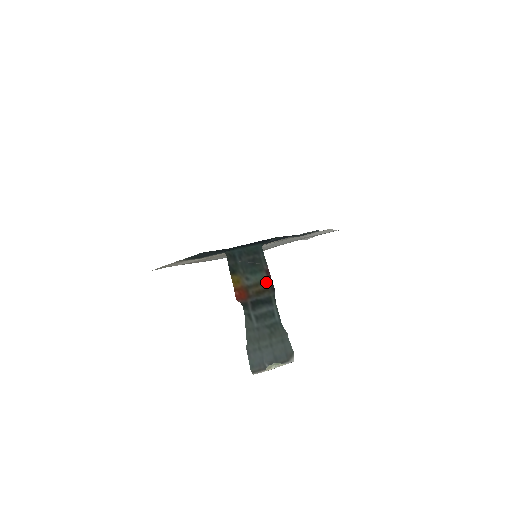
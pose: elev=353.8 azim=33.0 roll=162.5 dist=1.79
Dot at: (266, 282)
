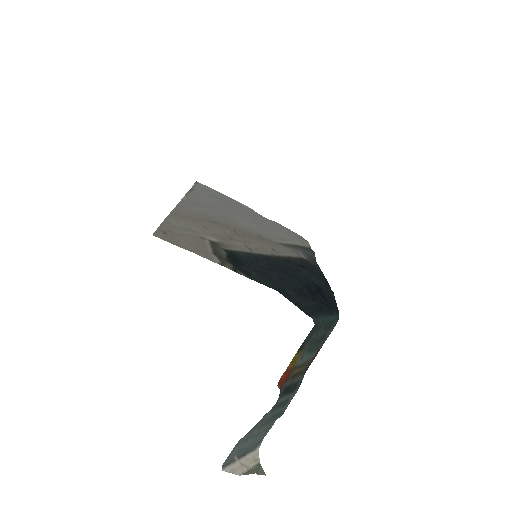
Dot at: (308, 363)
